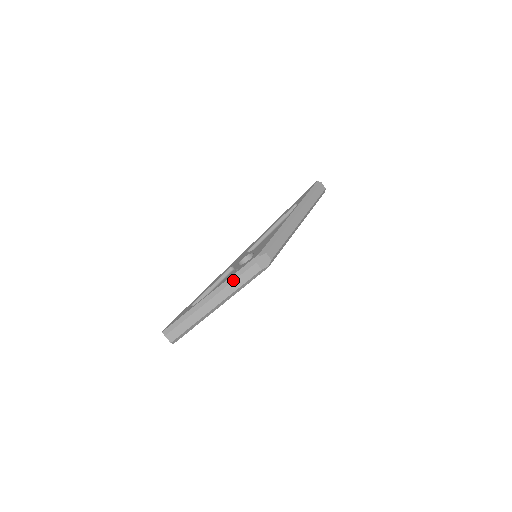
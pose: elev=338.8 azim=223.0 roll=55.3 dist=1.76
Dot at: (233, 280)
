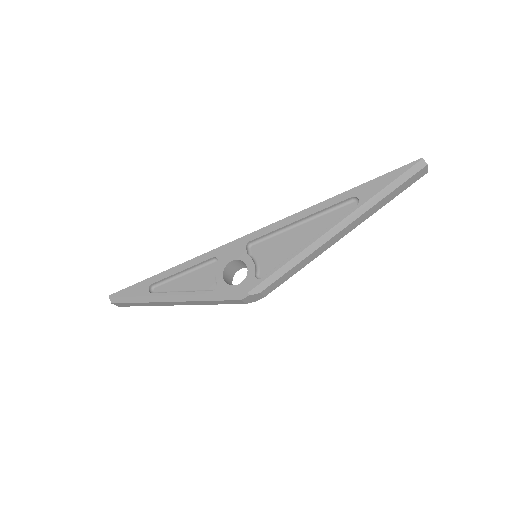
Dot at: (205, 300)
